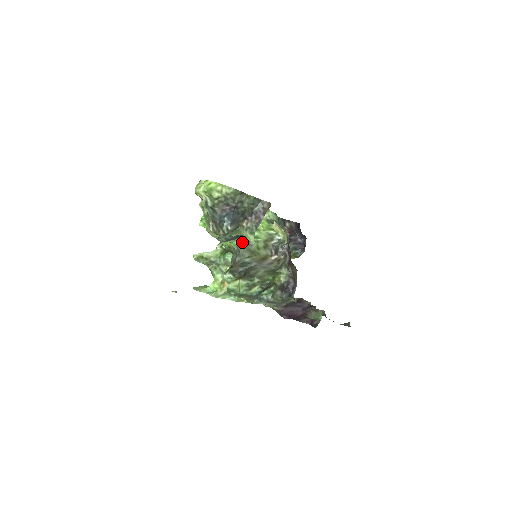
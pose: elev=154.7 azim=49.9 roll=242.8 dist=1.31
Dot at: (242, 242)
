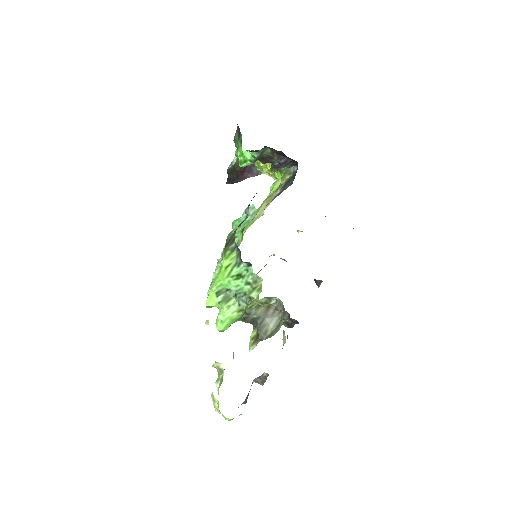
Dot at: occluded
